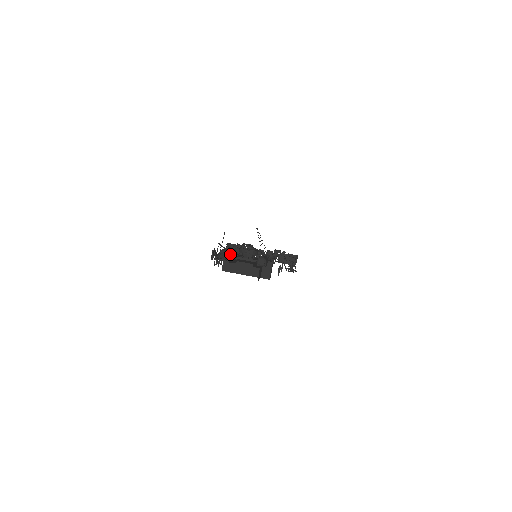
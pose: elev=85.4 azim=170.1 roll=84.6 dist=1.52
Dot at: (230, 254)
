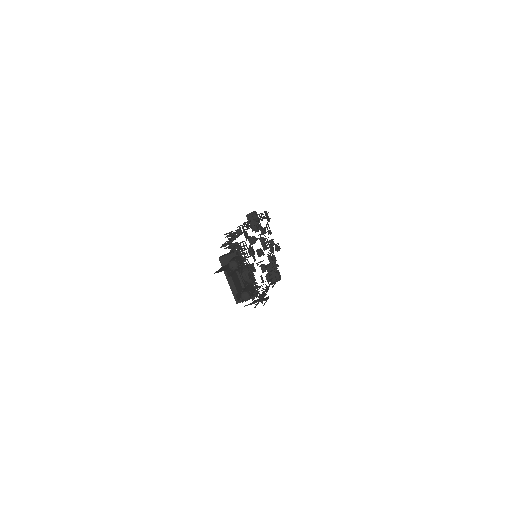
Dot at: (235, 266)
